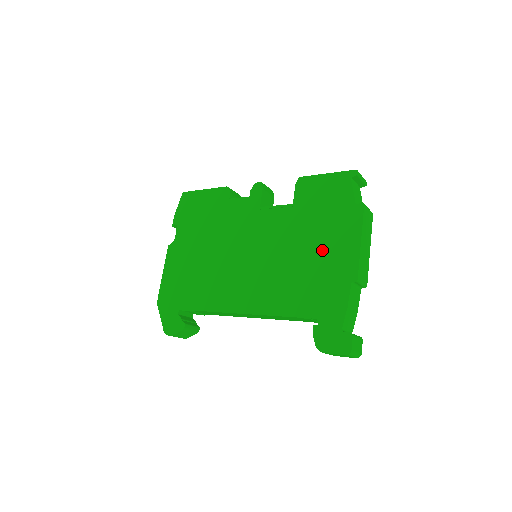
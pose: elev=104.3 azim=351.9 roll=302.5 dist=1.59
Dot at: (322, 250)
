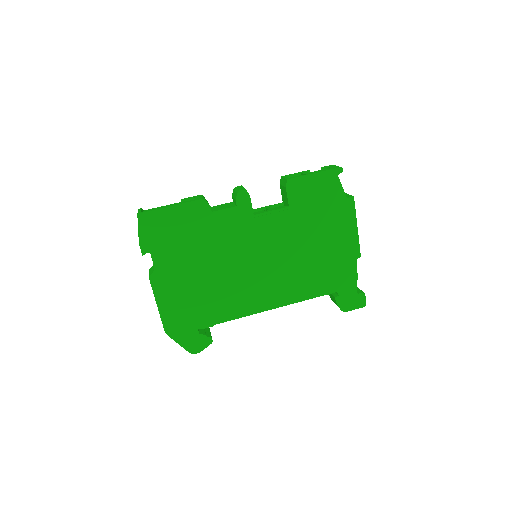
Dot at: (328, 241)
